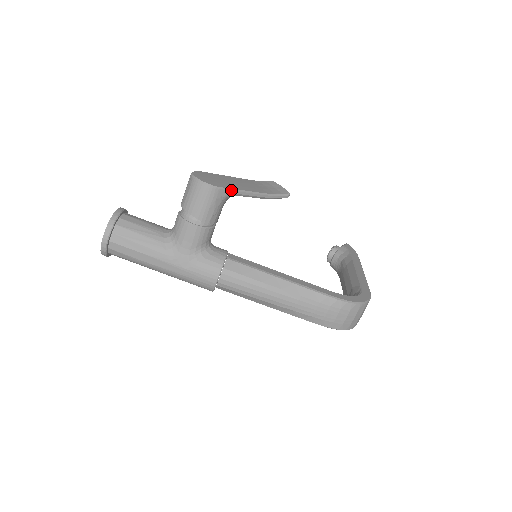
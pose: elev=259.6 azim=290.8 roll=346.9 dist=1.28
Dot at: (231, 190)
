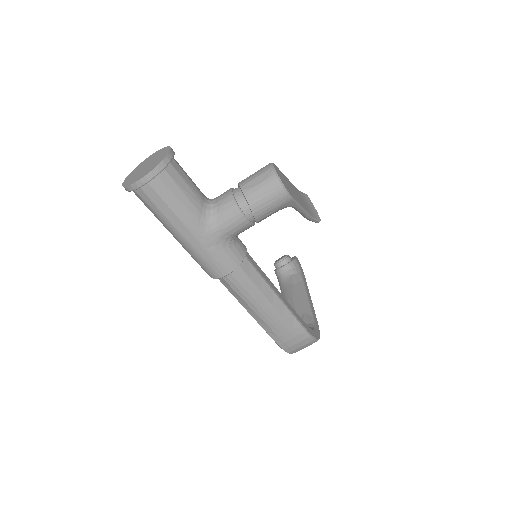
Dot at: (296, 203)
